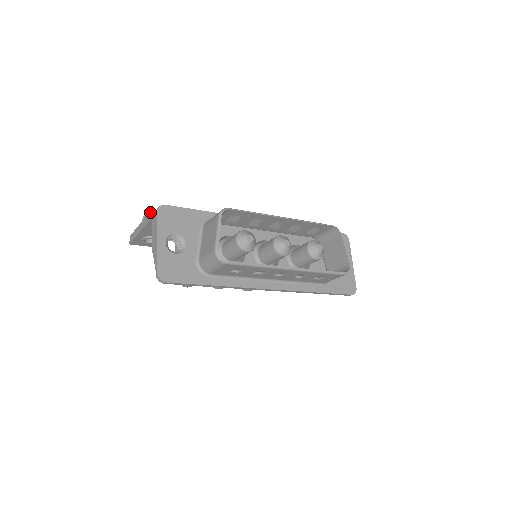
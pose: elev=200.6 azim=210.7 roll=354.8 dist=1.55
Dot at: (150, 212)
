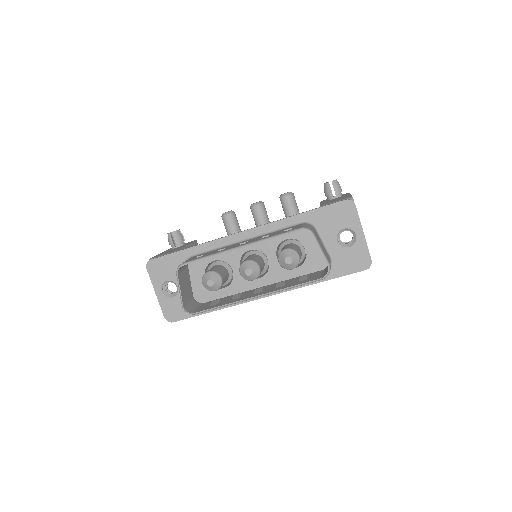
Dot at: occluded
